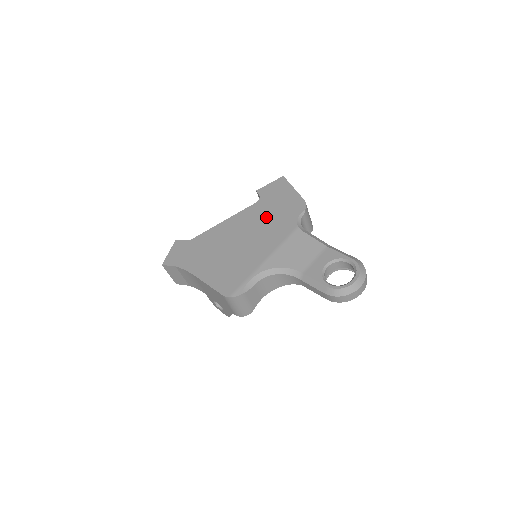
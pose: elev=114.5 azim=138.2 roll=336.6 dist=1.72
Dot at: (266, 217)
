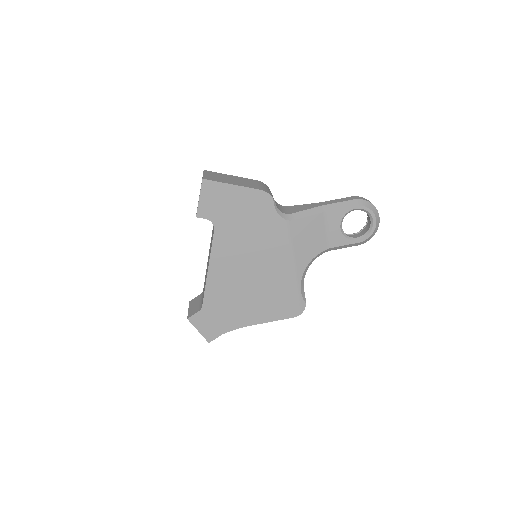
Dot at: (245, 235)
